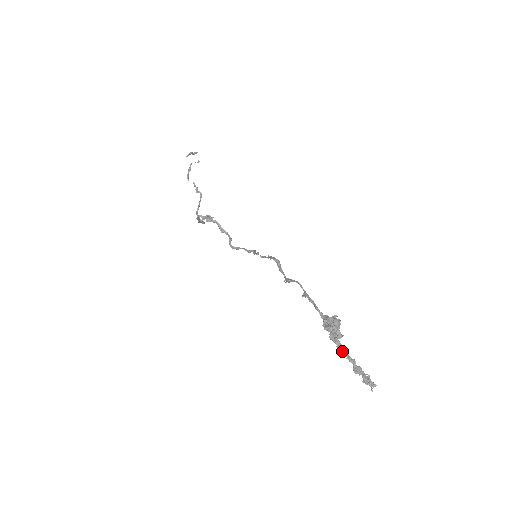
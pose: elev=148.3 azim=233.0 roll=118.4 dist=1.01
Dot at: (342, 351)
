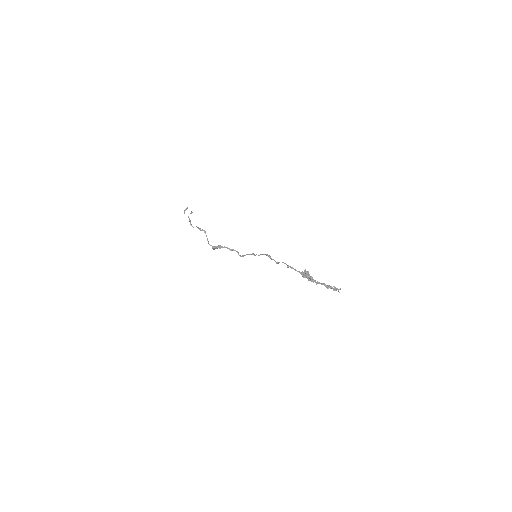
Dot at: (316, 283)
